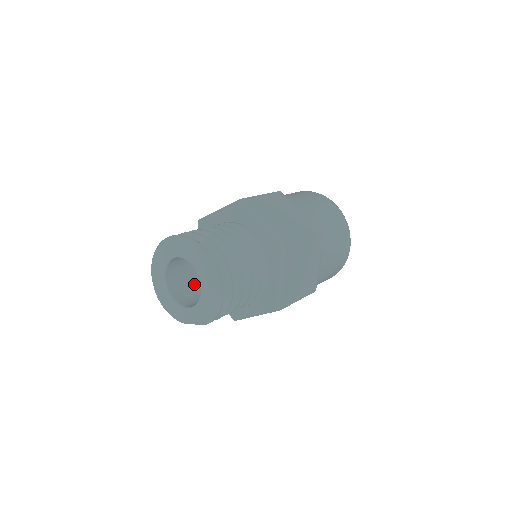
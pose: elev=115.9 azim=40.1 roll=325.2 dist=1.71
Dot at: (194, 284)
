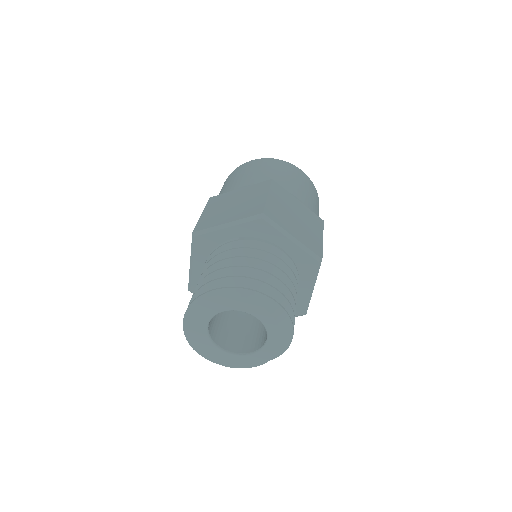
Dot at: (222, 317)
